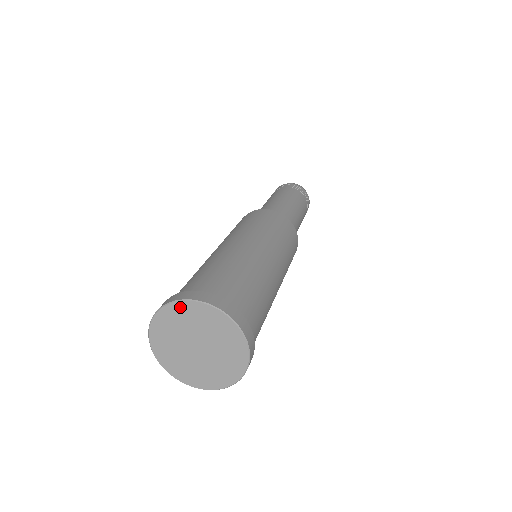
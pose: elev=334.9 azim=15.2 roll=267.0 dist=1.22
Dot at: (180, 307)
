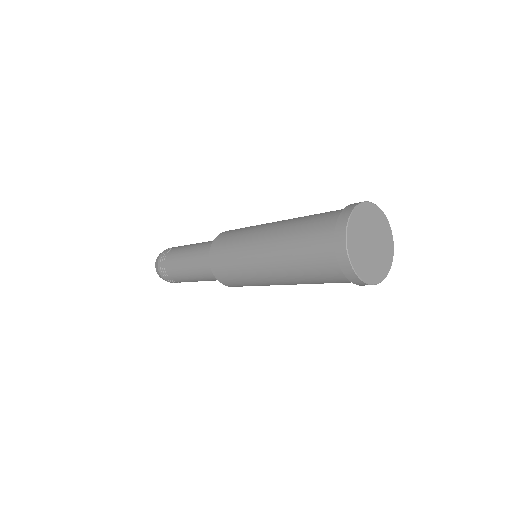
Dot at: (360, 210)
